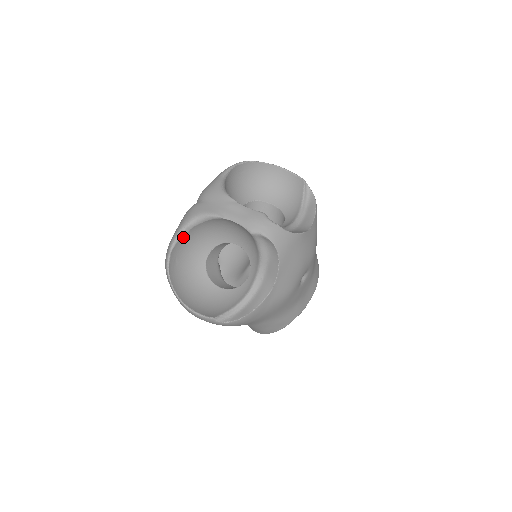
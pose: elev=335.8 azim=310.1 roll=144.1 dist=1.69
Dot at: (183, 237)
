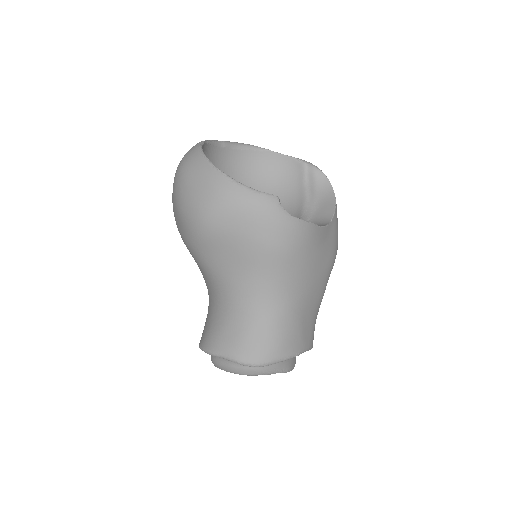
Dot at: (214, 148)
